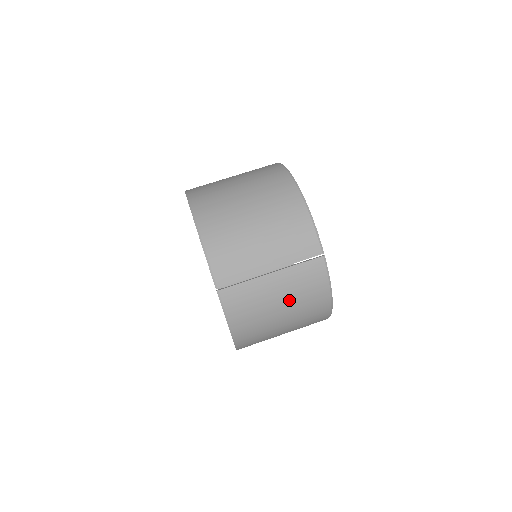
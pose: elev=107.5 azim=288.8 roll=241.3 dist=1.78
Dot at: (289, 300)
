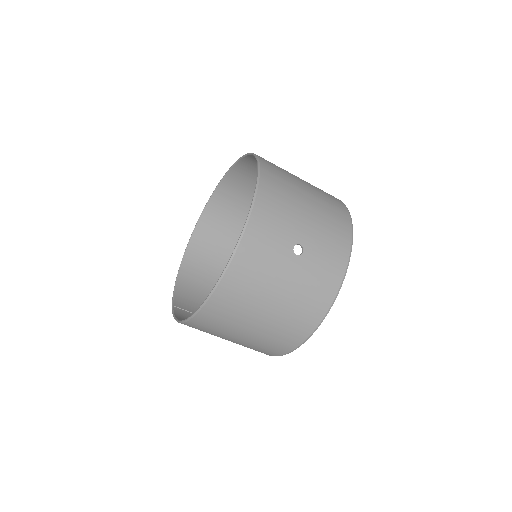
Dot at: occluded
